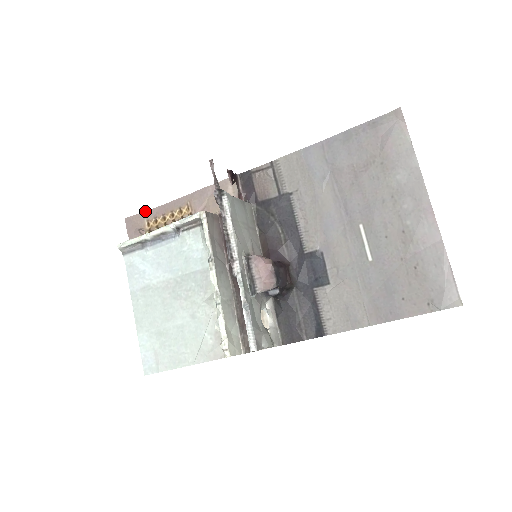
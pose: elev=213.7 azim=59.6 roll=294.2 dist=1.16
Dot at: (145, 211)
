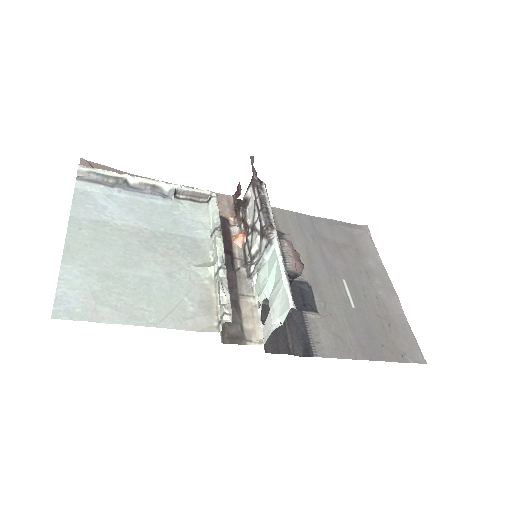
Dot at: (113, 168)
